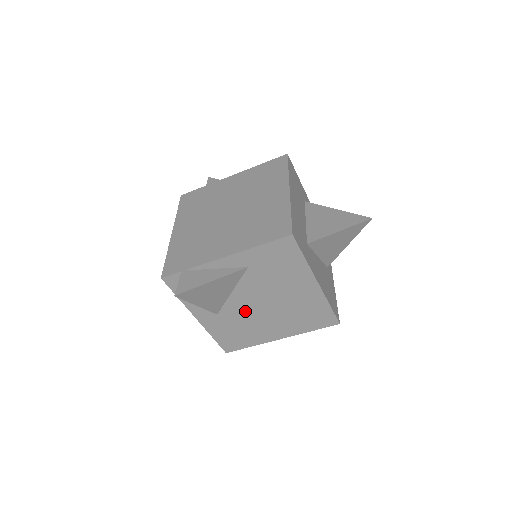
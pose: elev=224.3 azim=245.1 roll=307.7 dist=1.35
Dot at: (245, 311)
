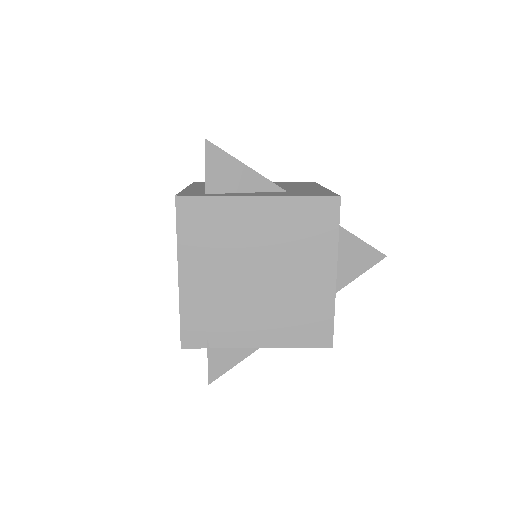
Dot at: occluded
